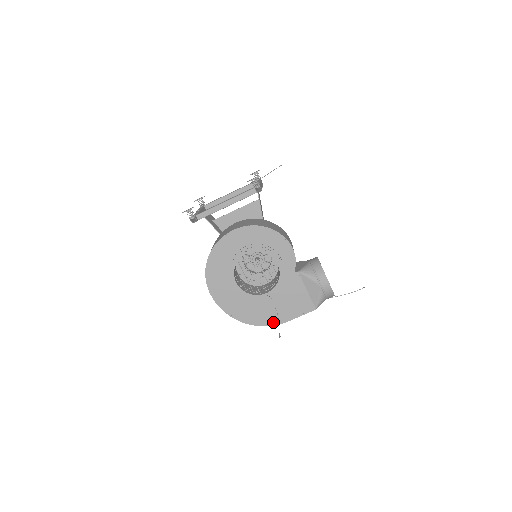
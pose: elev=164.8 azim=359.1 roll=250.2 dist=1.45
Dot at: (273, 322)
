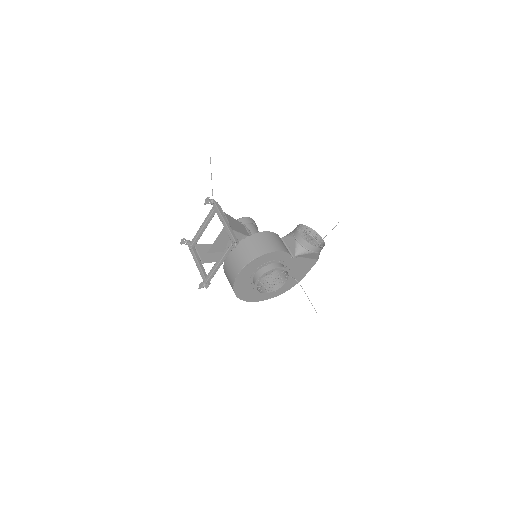
Dot at: (296, 282)
